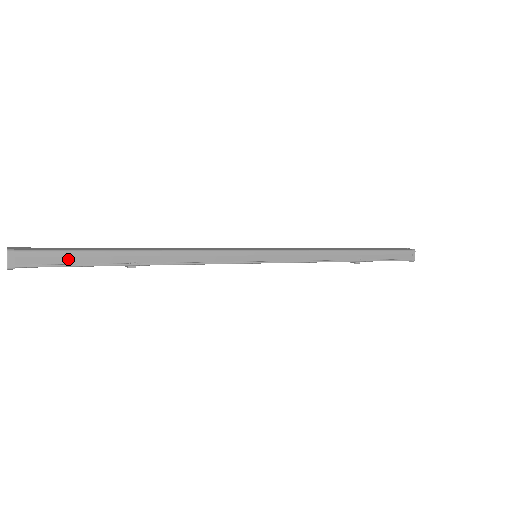
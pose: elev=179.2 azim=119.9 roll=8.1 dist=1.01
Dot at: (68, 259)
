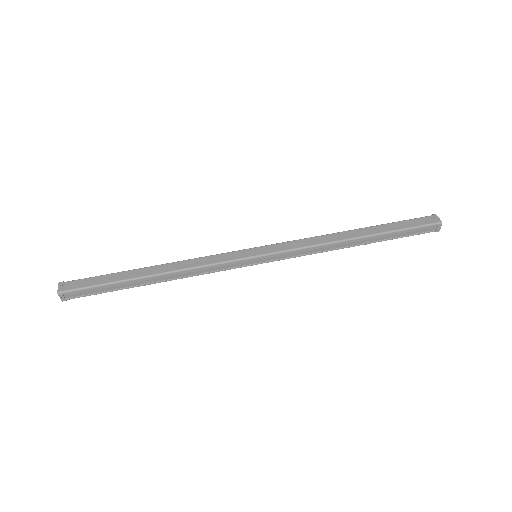
Dot at: (99, 290)
